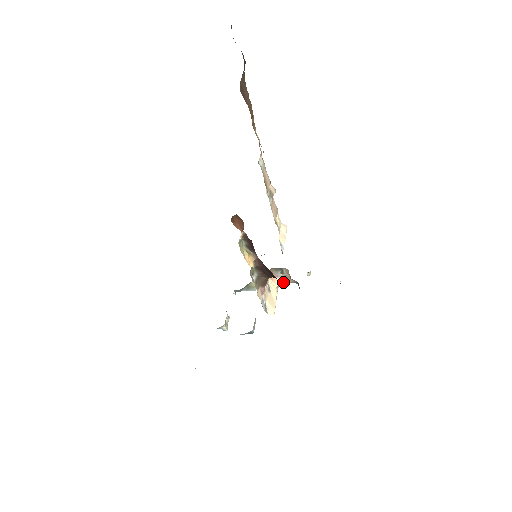
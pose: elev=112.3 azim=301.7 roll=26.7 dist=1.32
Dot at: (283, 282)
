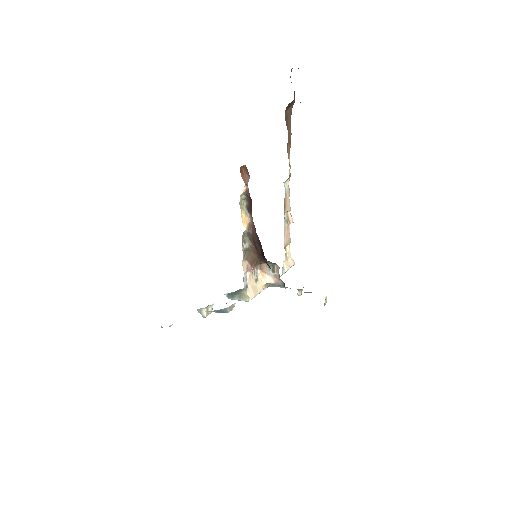
Dot at: (272, 281)
